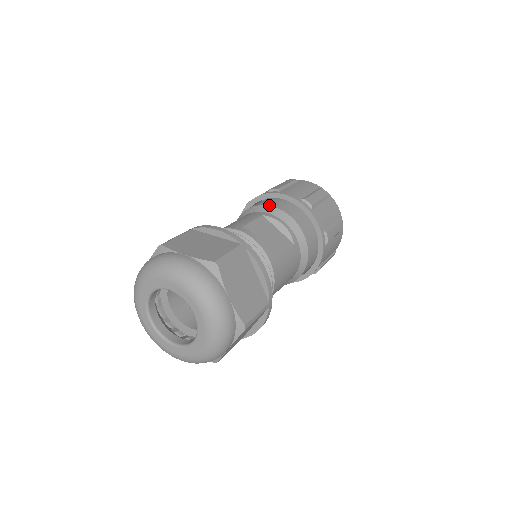
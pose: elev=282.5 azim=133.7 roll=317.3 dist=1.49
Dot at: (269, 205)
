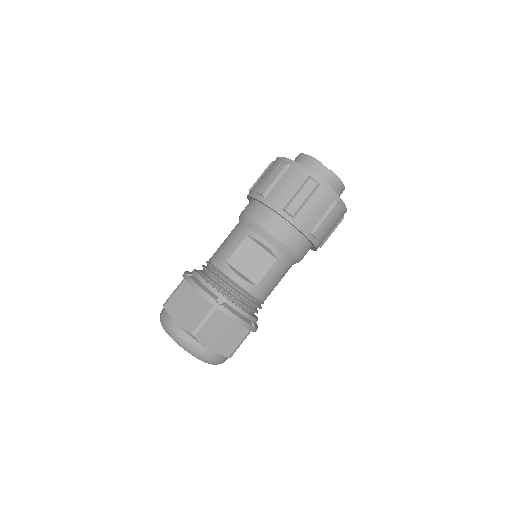
Dot at: (253, 221)
